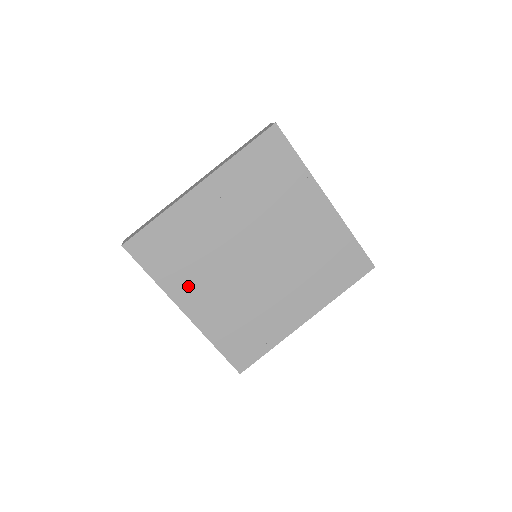
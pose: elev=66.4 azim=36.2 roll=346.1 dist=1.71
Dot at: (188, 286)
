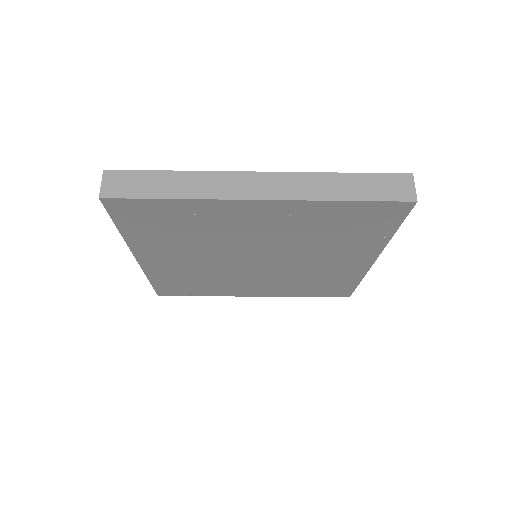
Dot at: (232, 289)
